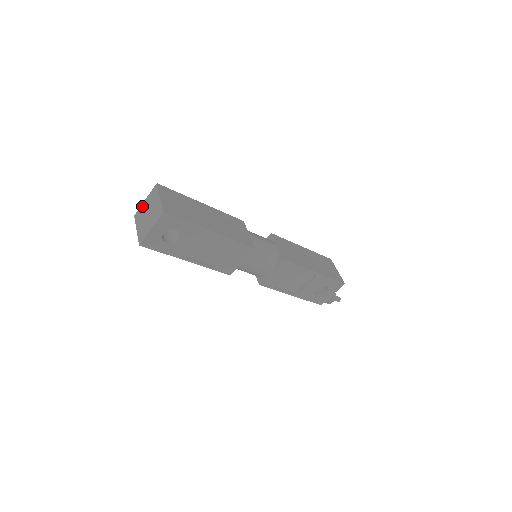
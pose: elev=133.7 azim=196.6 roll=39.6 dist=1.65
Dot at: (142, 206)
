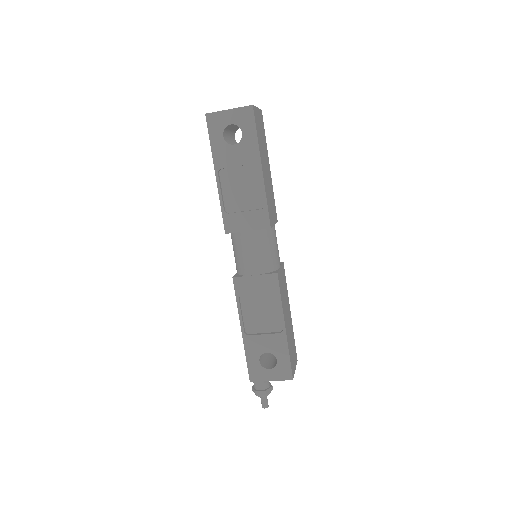
Dot at: occluded
